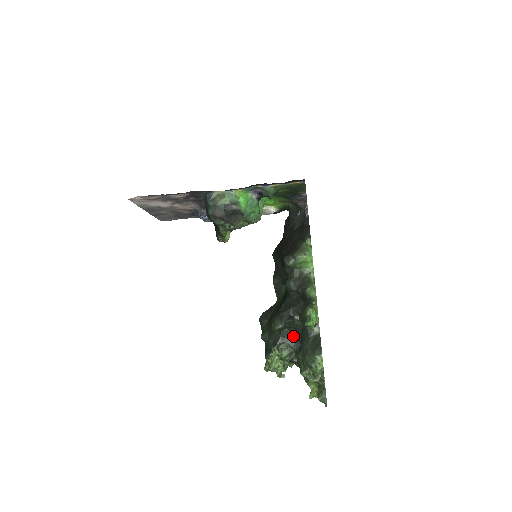
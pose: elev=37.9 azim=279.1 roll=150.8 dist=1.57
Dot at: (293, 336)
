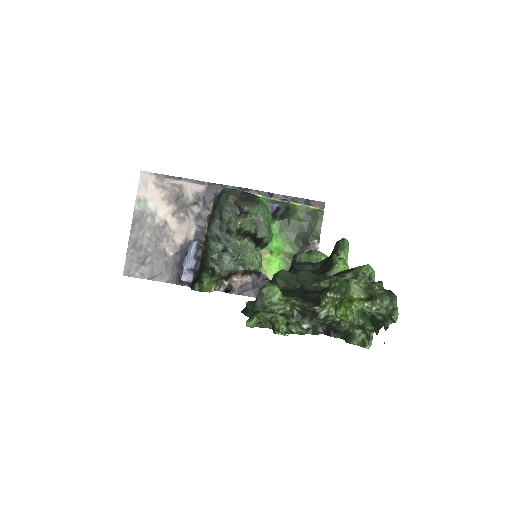
Dot at: (307, 296)
